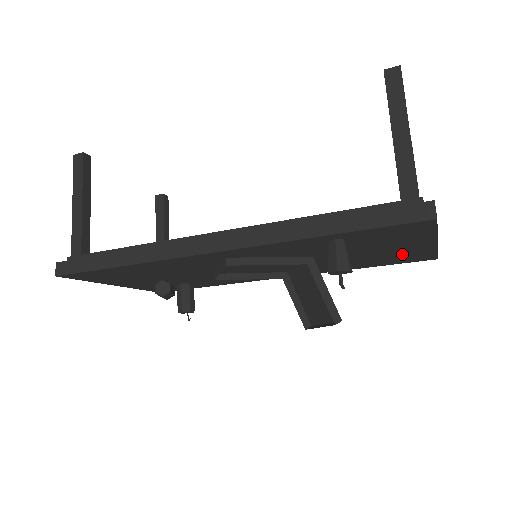
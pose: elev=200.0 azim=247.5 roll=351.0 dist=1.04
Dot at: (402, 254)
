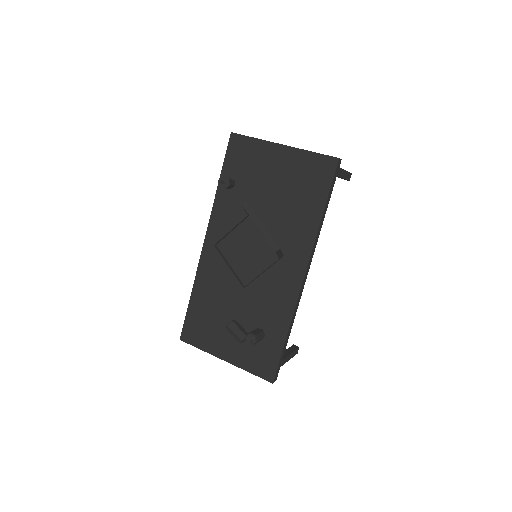
Dot at: (297, 172)
